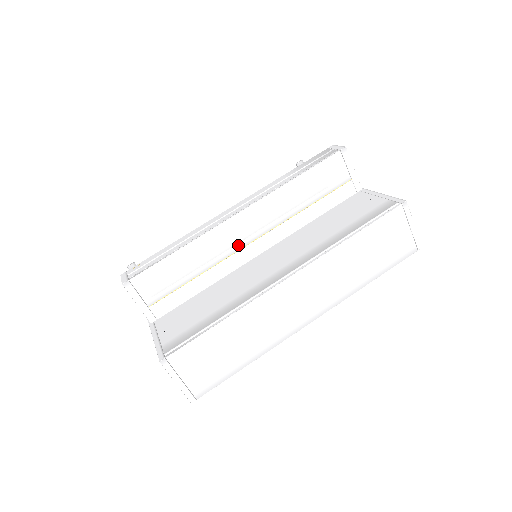
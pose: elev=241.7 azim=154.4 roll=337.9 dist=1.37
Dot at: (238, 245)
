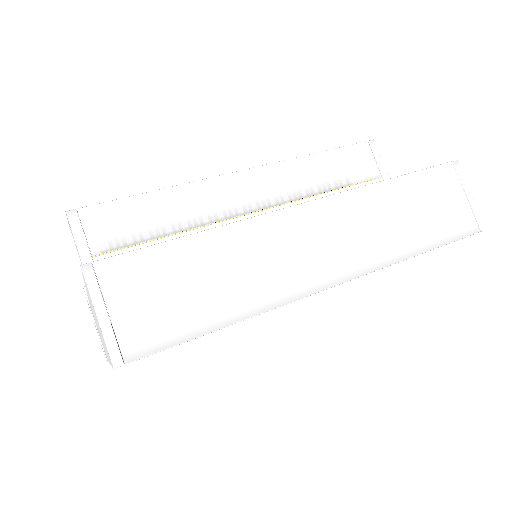
Dot at: (235, 211)
